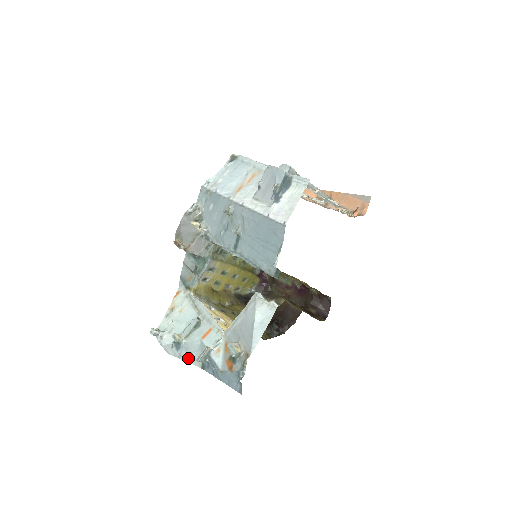
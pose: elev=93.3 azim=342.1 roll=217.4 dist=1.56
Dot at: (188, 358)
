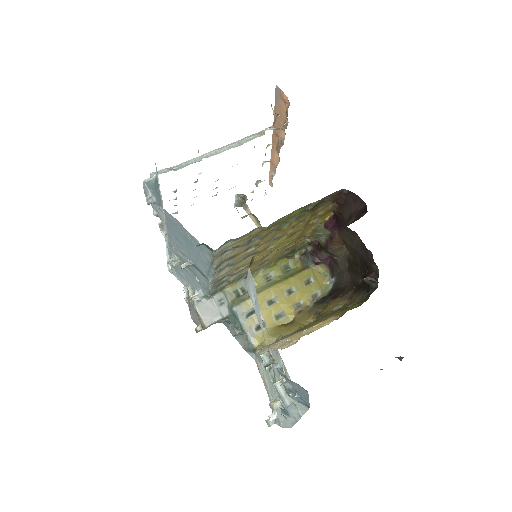
Dot at: (297, 412)
